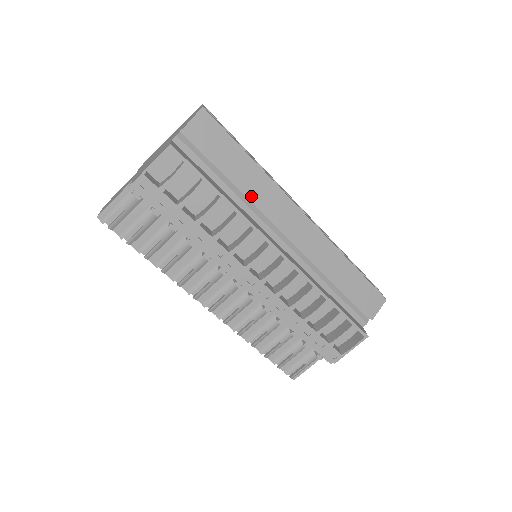
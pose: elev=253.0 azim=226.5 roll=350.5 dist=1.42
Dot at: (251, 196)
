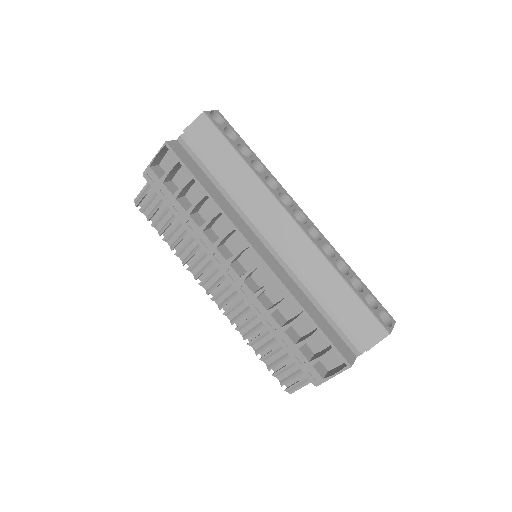
Dot at: (239, 194)
